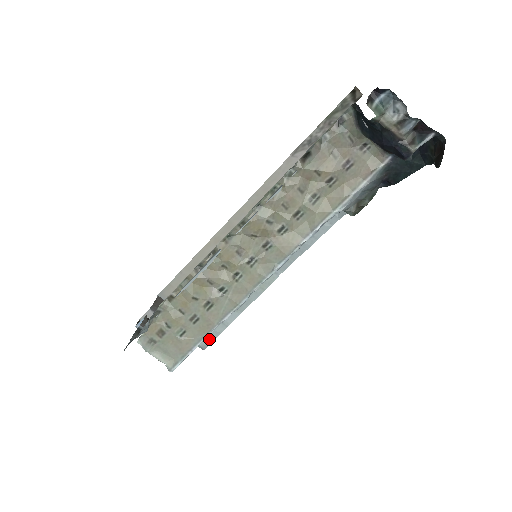
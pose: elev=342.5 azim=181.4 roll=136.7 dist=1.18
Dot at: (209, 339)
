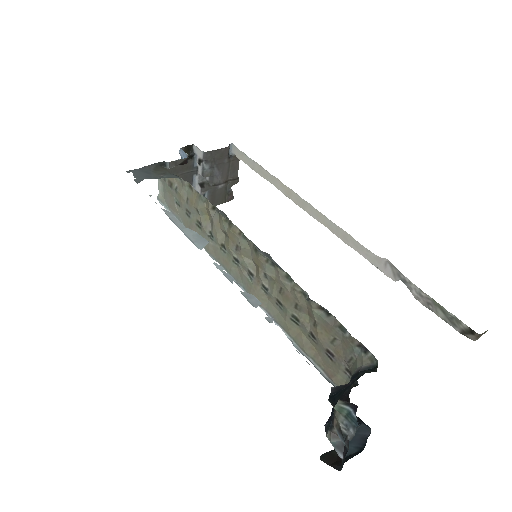
Dot at: occluded
